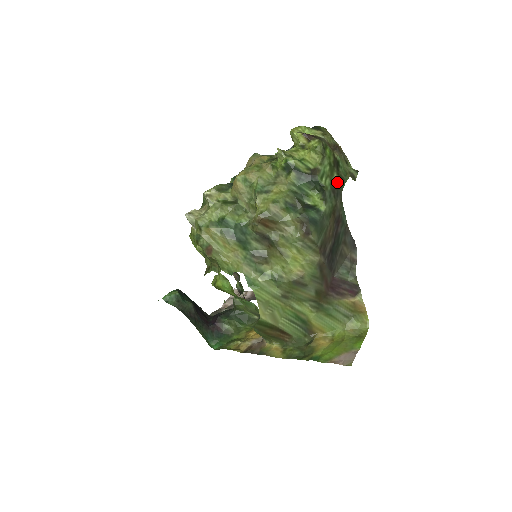
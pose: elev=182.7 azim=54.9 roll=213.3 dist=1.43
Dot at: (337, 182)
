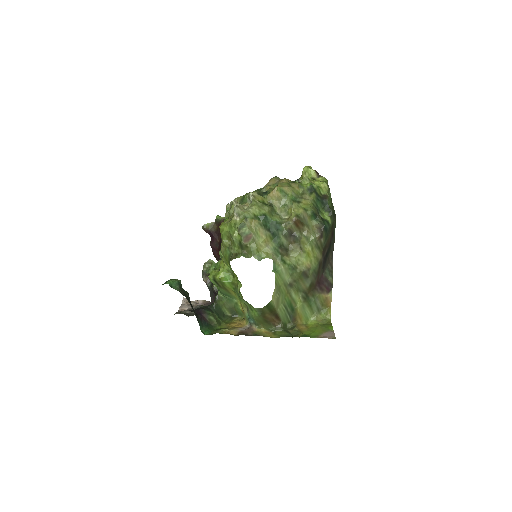
Dot at: (333, 208)
